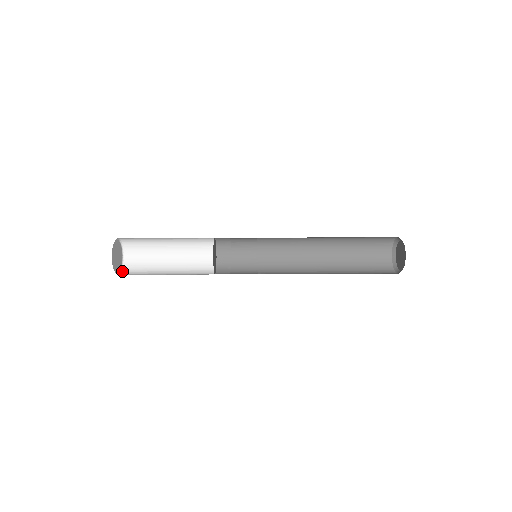
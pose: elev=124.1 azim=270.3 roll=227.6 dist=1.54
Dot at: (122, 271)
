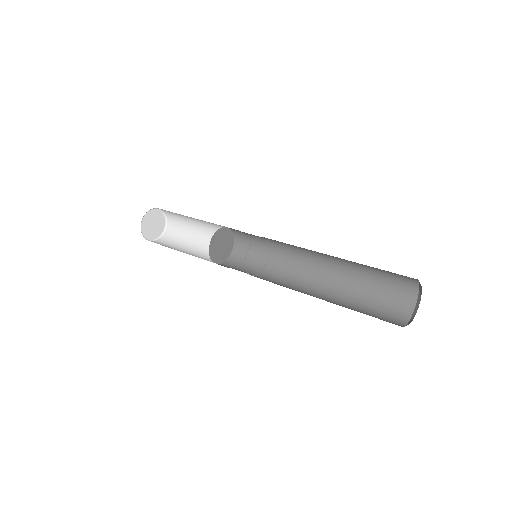
Dot at: (153, 241)
